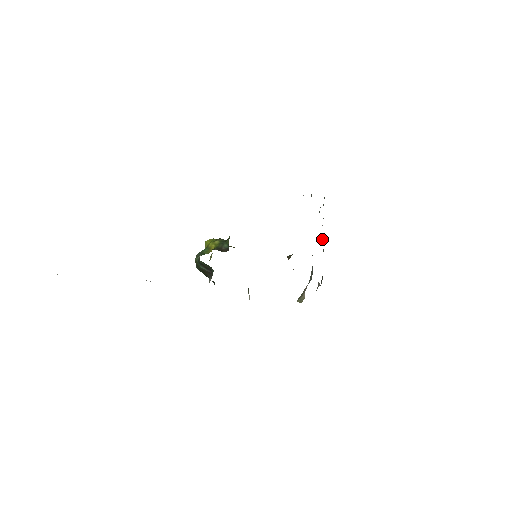
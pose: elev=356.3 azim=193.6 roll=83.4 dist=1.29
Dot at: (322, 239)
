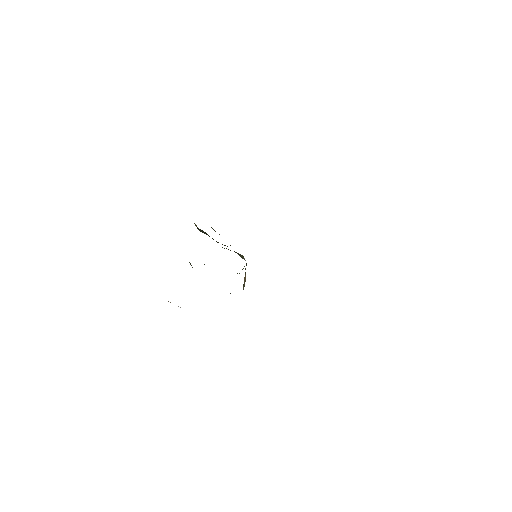
Dot at: occluded
